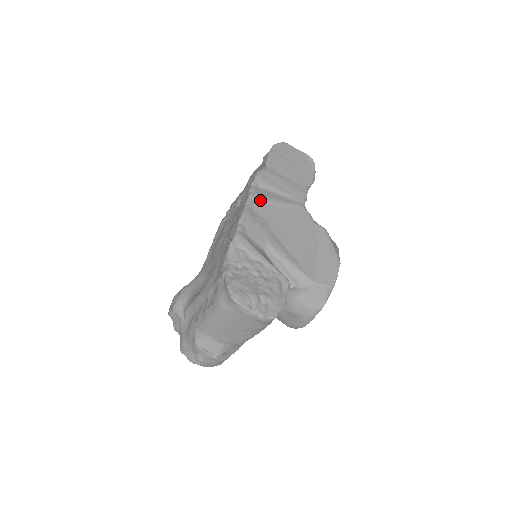
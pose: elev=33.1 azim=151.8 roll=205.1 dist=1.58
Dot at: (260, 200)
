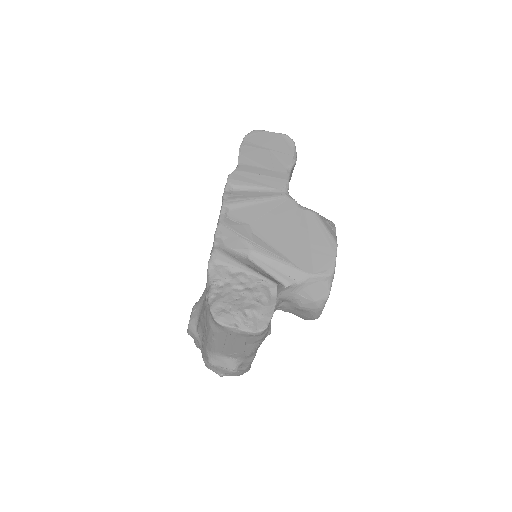
Dot at: (235, 205)
